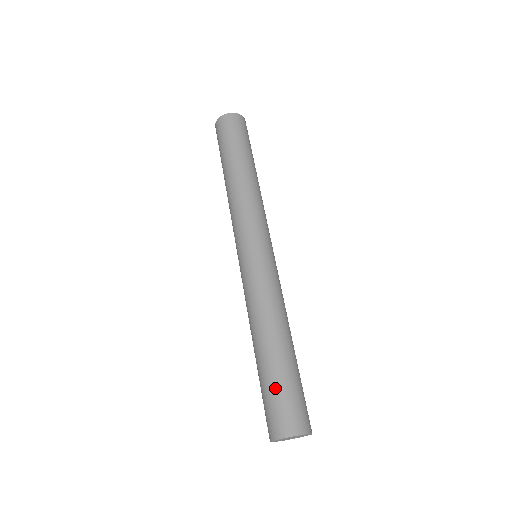
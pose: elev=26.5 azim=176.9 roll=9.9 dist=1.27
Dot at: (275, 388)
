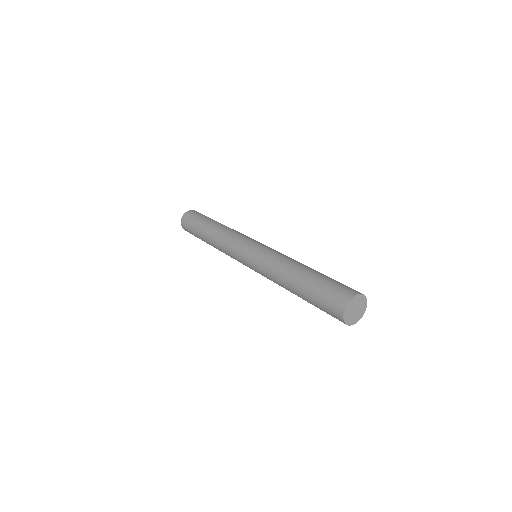
Dot at: (321, 287)
